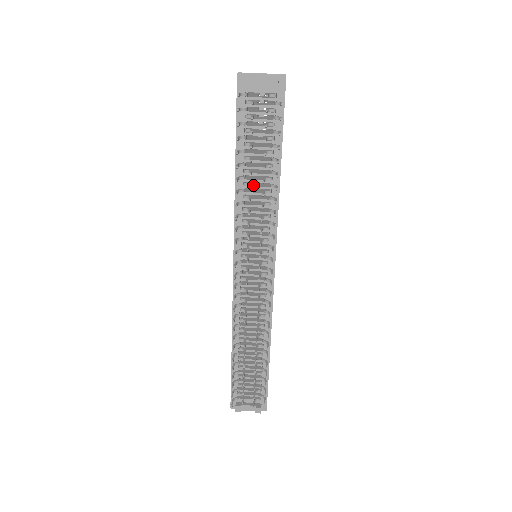
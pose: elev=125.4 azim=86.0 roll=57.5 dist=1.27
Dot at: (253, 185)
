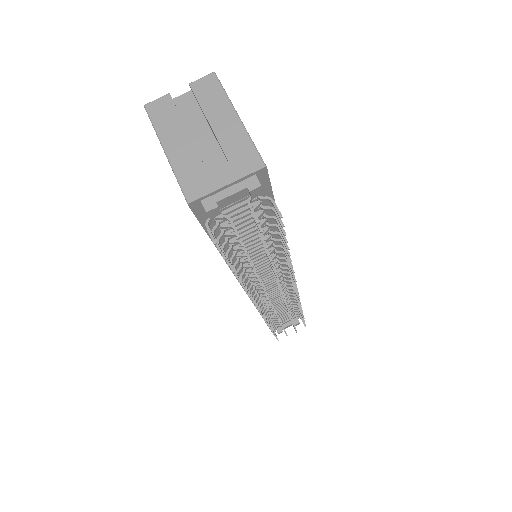
Dot at: (249, 252)
